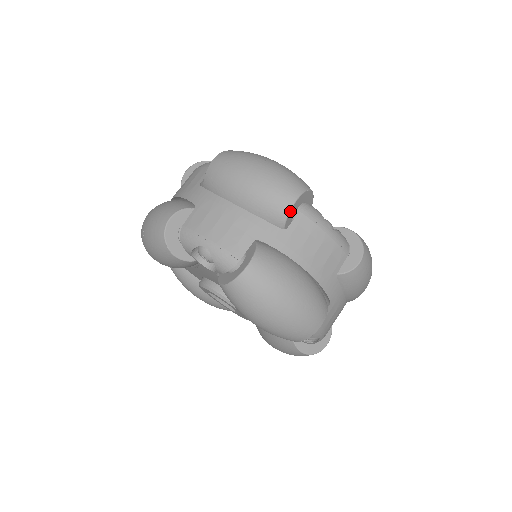
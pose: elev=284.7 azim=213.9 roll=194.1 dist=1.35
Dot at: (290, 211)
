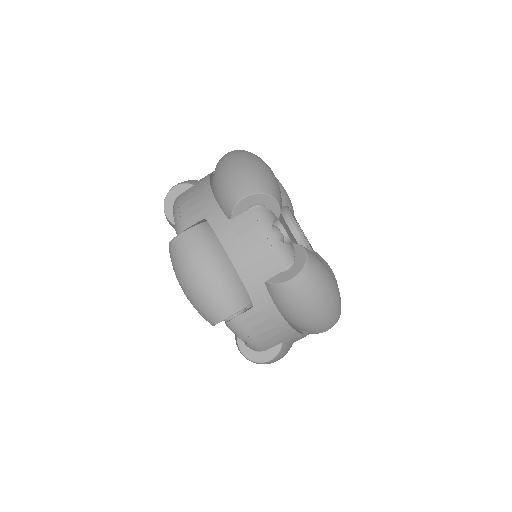
Dot at: (237, 204)
